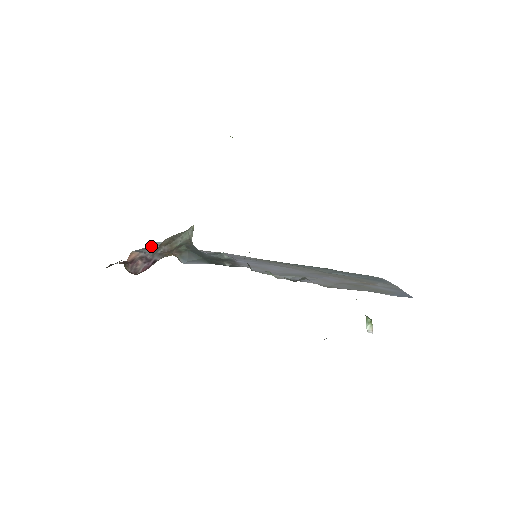
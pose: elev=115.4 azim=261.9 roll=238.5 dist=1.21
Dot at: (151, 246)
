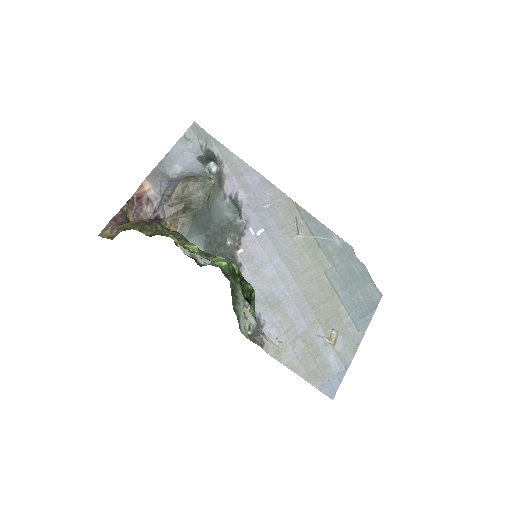
Dot at: (179, 146)
